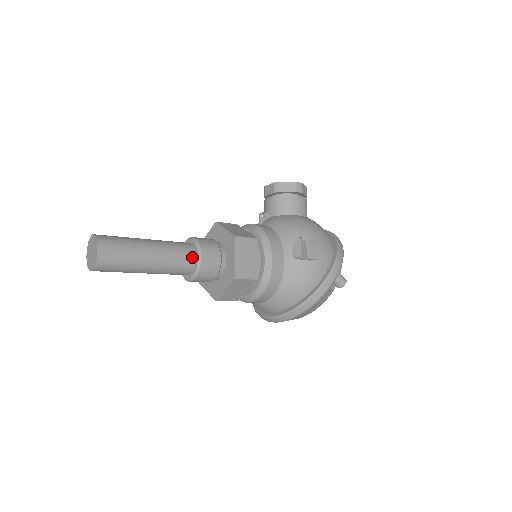
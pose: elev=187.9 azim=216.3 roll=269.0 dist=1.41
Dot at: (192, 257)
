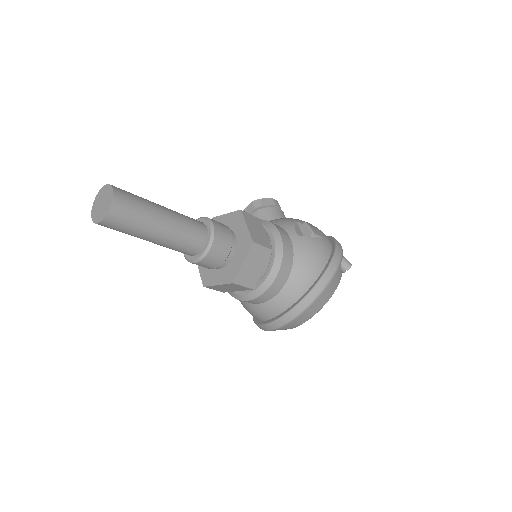
Dot at: (203, 227)
